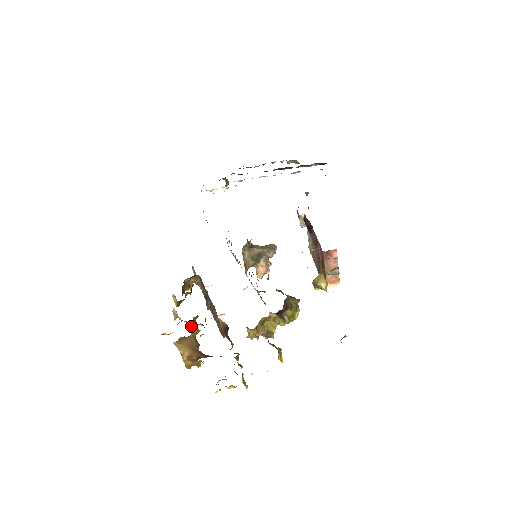
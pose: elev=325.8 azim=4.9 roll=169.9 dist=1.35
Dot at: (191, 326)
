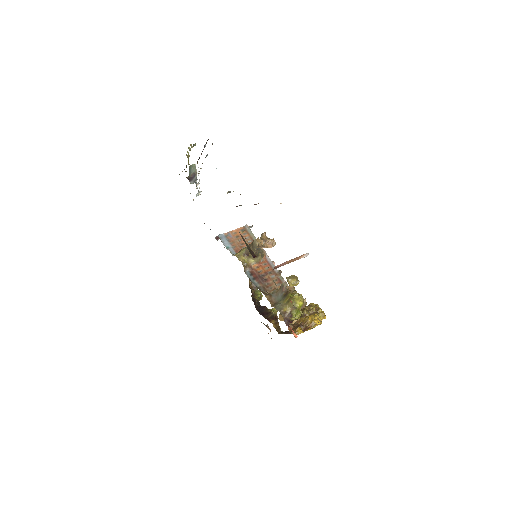
Dot at: occluded
